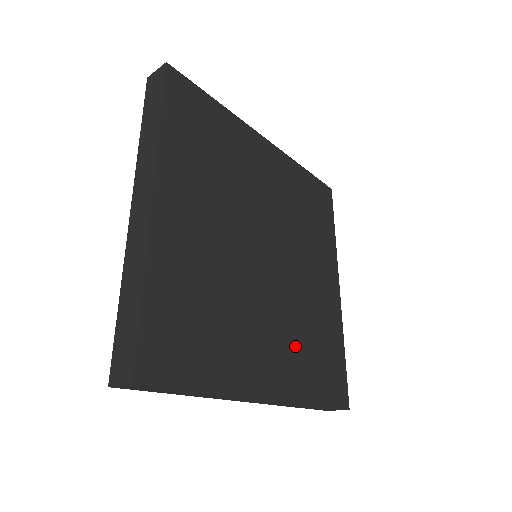
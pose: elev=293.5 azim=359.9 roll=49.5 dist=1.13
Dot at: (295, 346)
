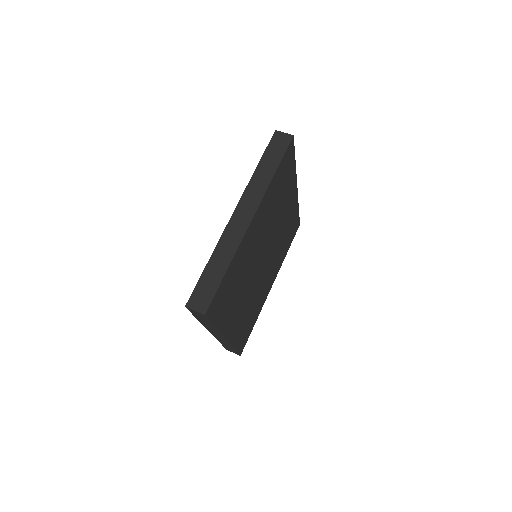
Dot at: (245, 315)
